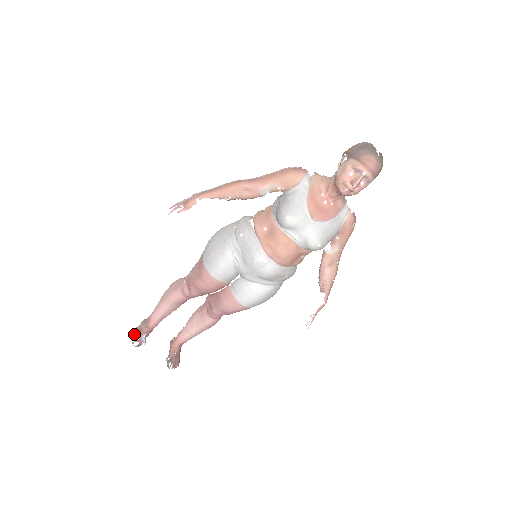
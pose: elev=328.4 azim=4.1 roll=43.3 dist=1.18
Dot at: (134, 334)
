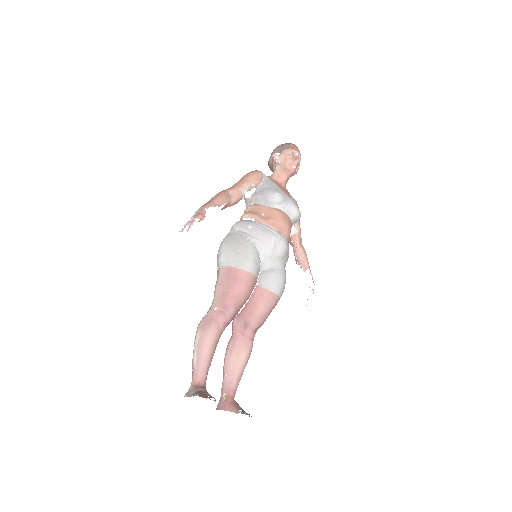
Dot at: (201, 395)
